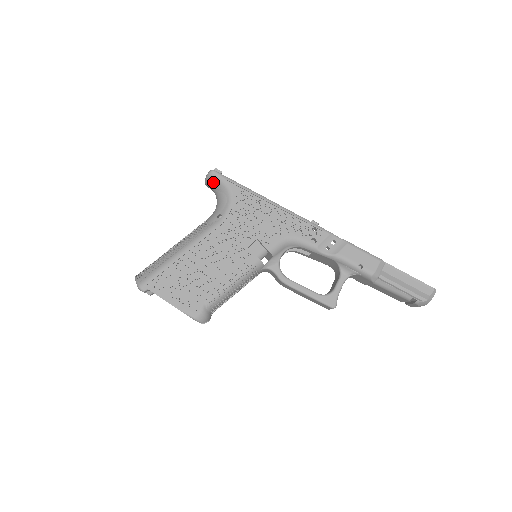
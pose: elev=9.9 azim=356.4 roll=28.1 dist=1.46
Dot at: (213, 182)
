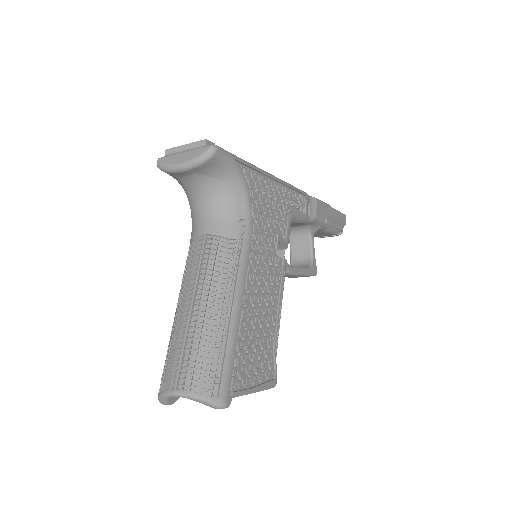
Dot at: (212, 167)
